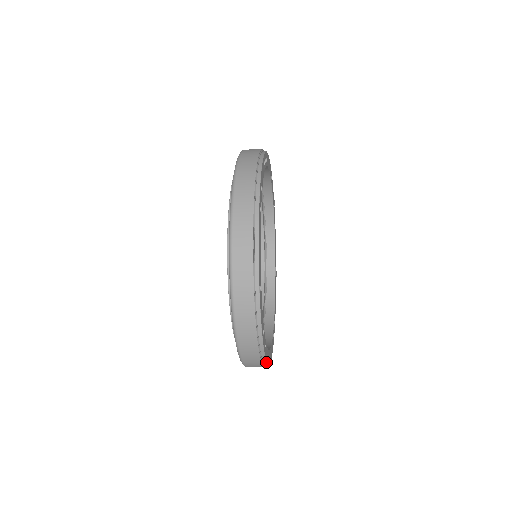
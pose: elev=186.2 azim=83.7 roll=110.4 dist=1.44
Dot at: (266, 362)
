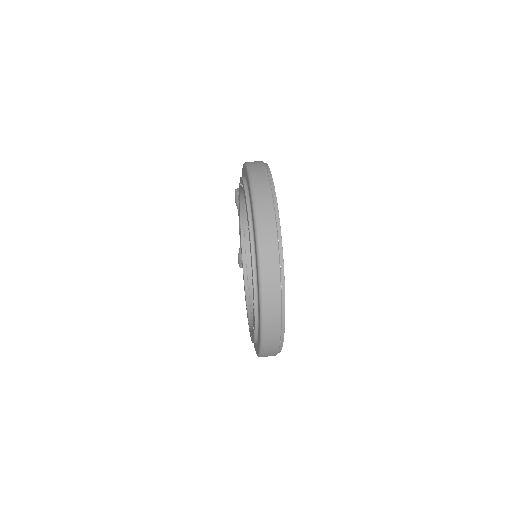
Dot at: (279, 352)
